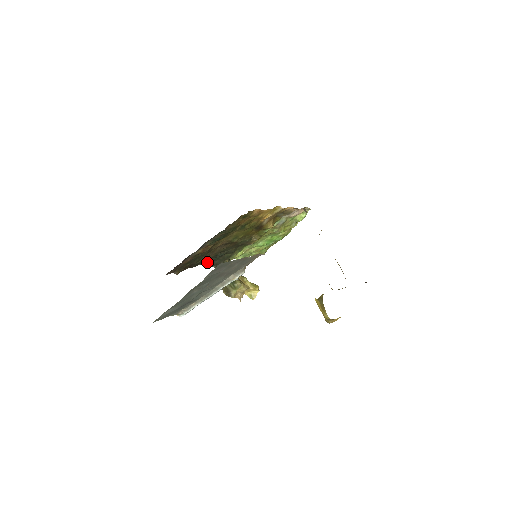
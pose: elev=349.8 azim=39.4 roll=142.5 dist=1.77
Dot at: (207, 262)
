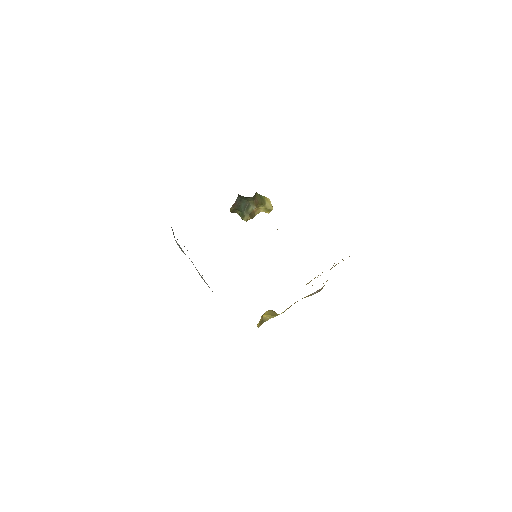
Dot at: occluded
